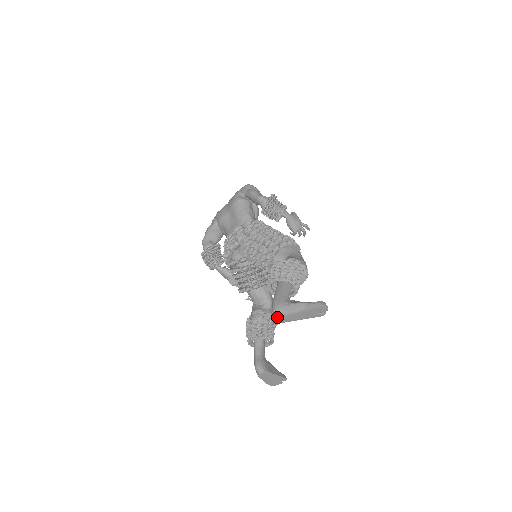
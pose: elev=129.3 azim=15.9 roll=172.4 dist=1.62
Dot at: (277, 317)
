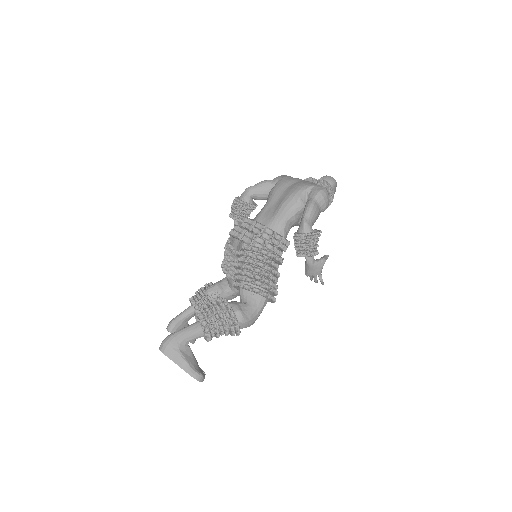
Dot at: (160, 348)
